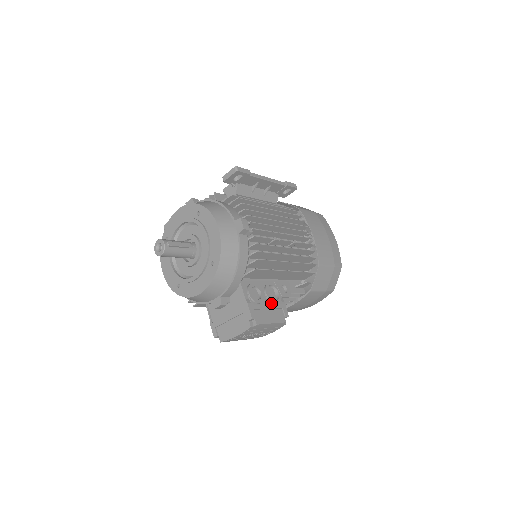
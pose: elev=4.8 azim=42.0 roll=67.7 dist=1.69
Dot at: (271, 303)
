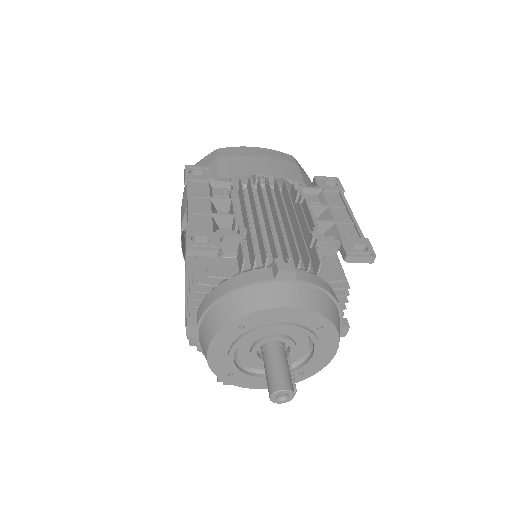
Dot at: occluded
